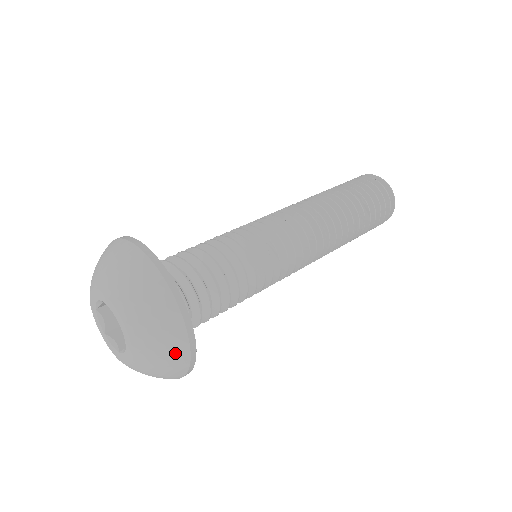
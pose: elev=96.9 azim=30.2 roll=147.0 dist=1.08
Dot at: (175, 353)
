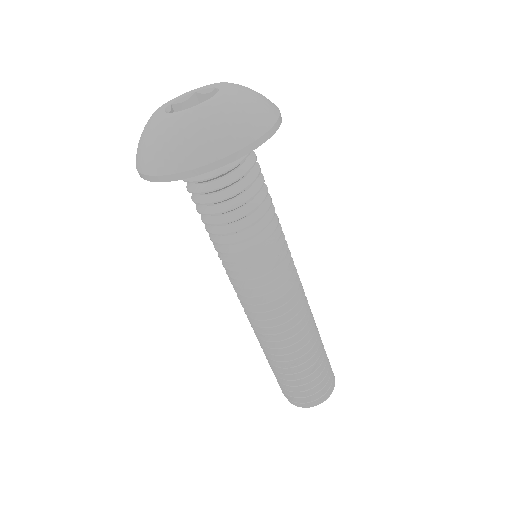
Dot at: (208, 147)
